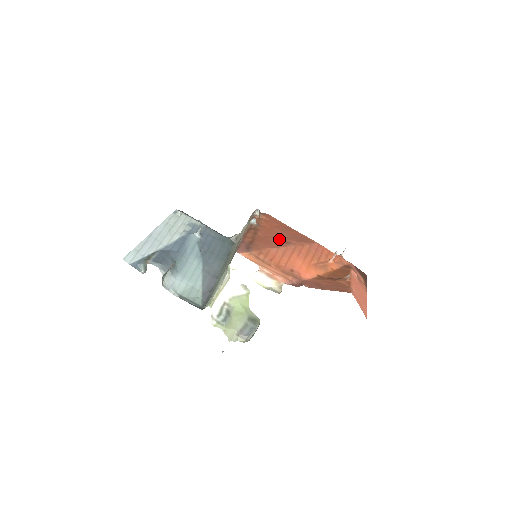
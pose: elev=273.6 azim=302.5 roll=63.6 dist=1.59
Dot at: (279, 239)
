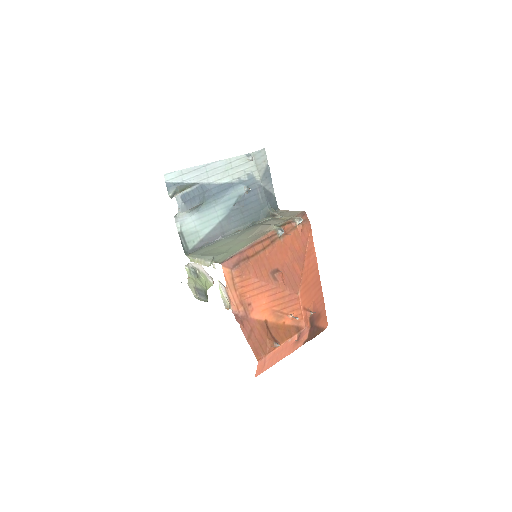
Dot at: (275, 269)
